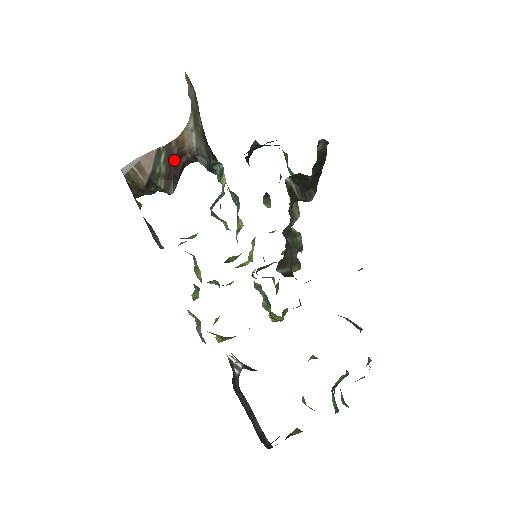
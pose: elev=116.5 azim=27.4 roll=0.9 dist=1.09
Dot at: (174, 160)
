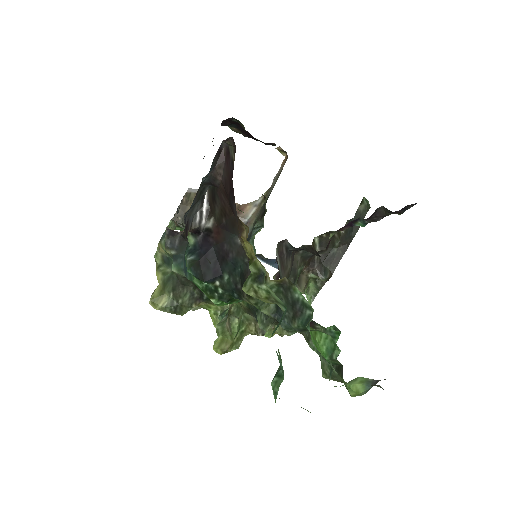
Dot at: occluded
